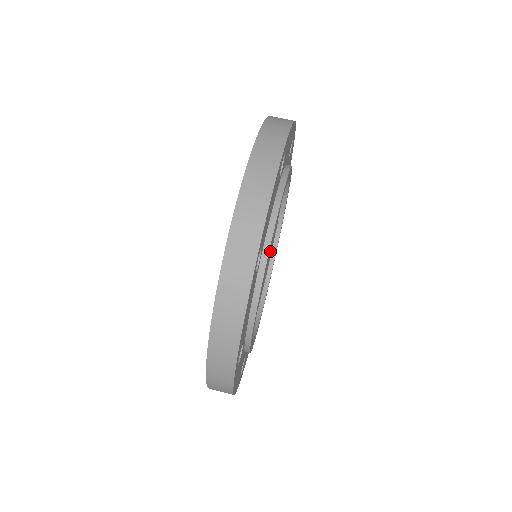
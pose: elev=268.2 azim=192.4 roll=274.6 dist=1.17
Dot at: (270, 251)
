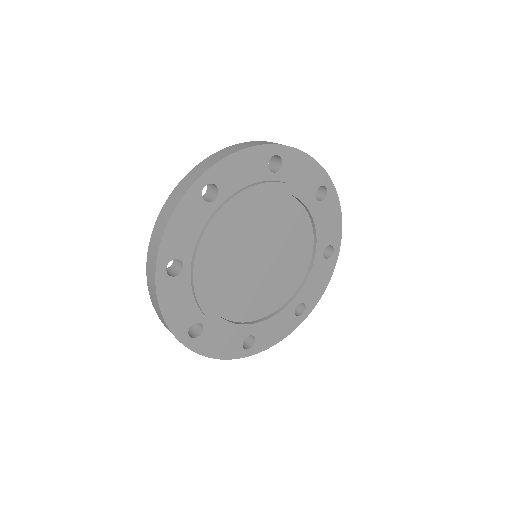
Dot at: (284, 279)
